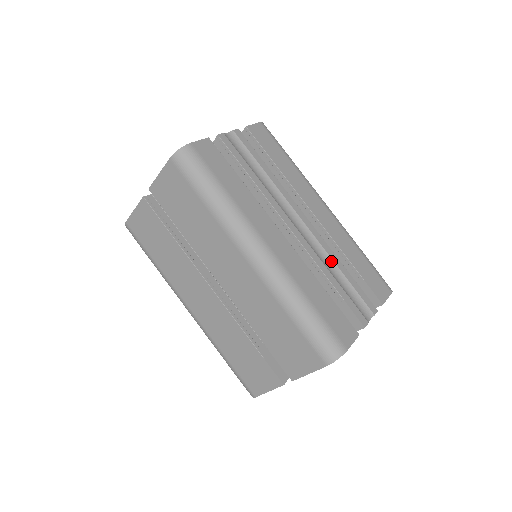
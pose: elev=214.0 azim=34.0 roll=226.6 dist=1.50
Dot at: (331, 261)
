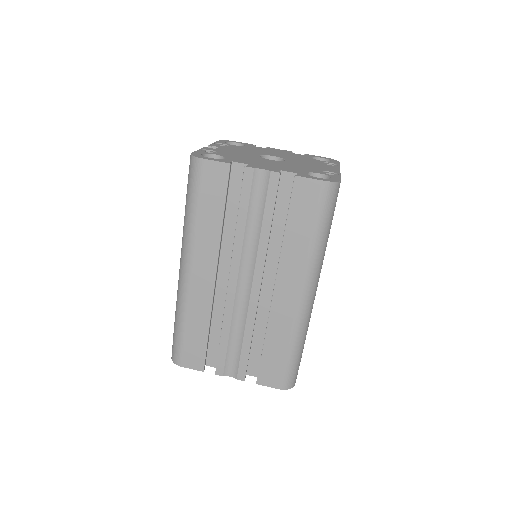
Dot at: (244, 326)
